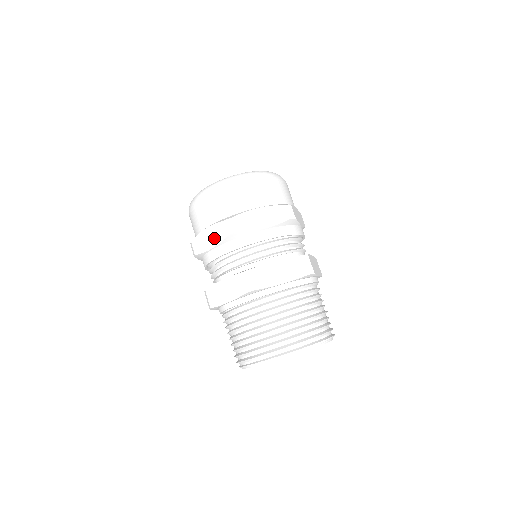
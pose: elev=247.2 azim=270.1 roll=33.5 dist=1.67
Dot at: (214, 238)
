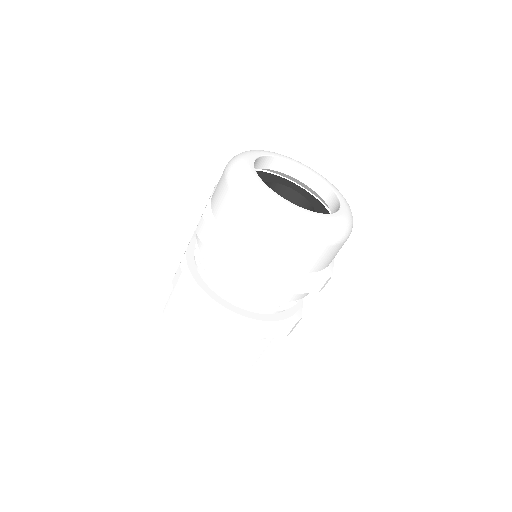
Dot at: (234, 263)
